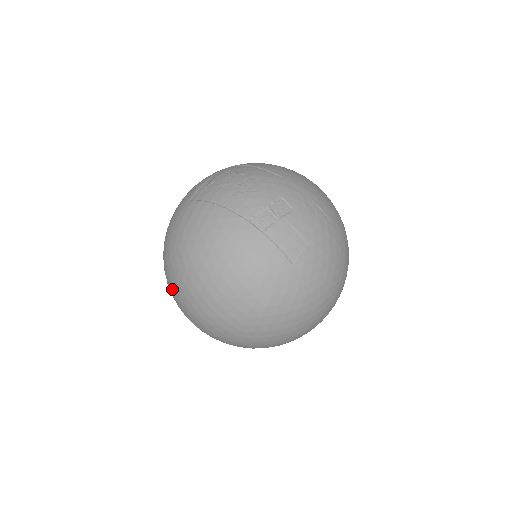
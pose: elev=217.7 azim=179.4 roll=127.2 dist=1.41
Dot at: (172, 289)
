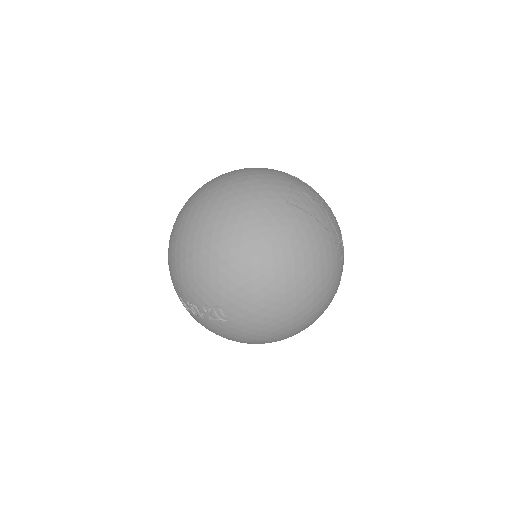
Dot at: (239, 281)
